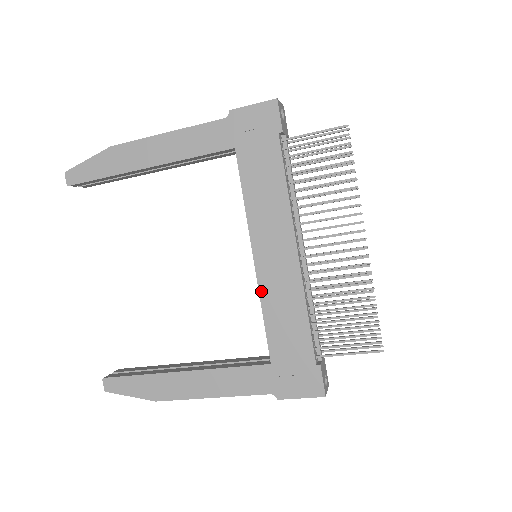
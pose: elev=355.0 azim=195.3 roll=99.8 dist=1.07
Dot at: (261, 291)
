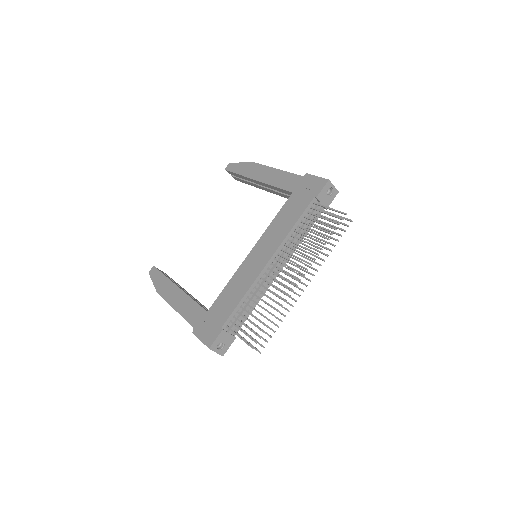
Dot at: (238, 271)
